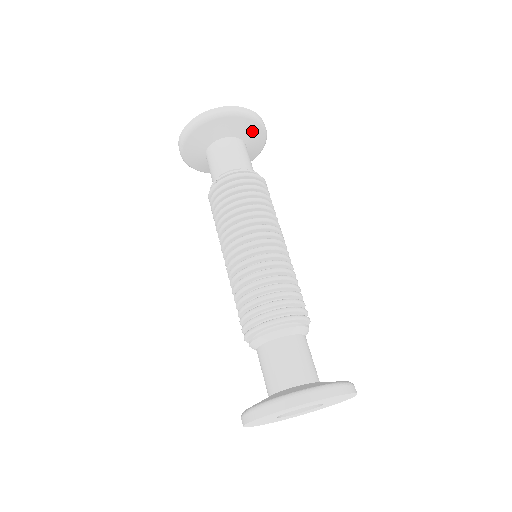
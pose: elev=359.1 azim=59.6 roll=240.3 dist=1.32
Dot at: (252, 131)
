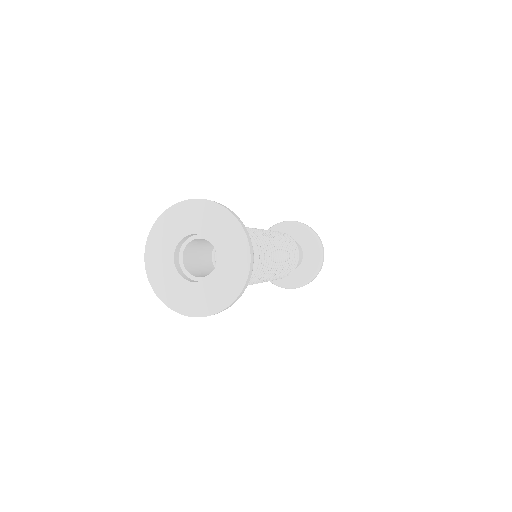
Dot at: (295, 230)
